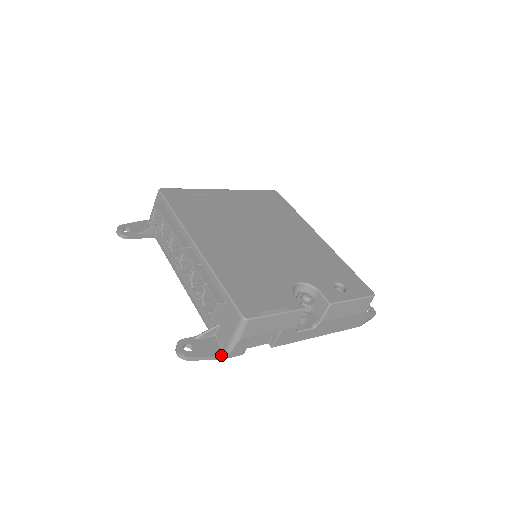
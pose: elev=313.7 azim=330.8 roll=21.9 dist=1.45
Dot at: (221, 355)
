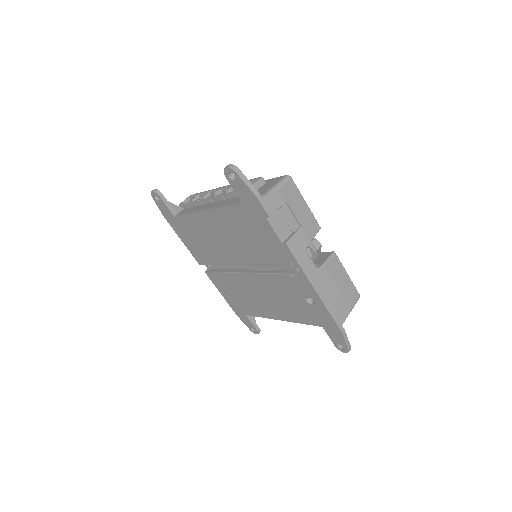
Dot at: (258, 193)
